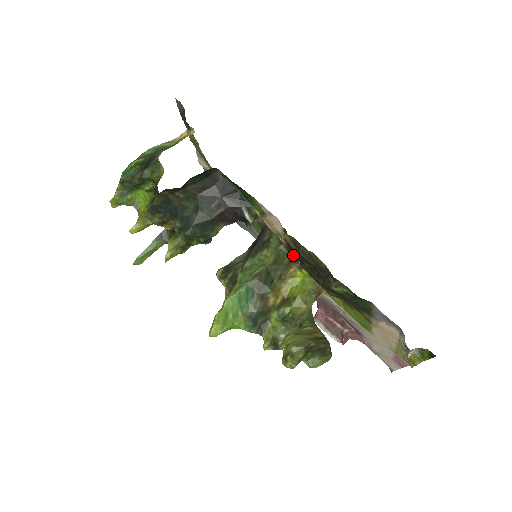
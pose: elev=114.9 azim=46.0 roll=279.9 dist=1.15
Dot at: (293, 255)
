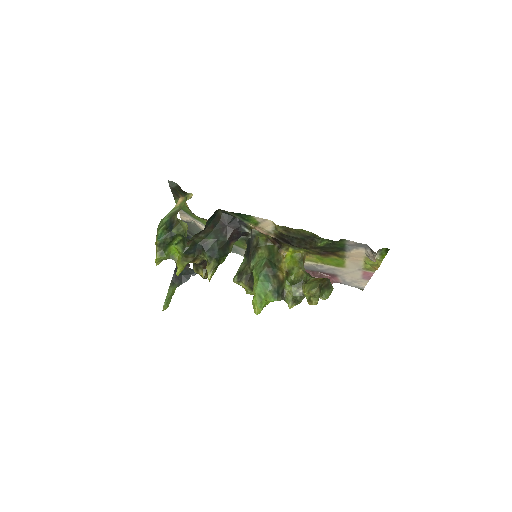
Dot at: (278, 245)
